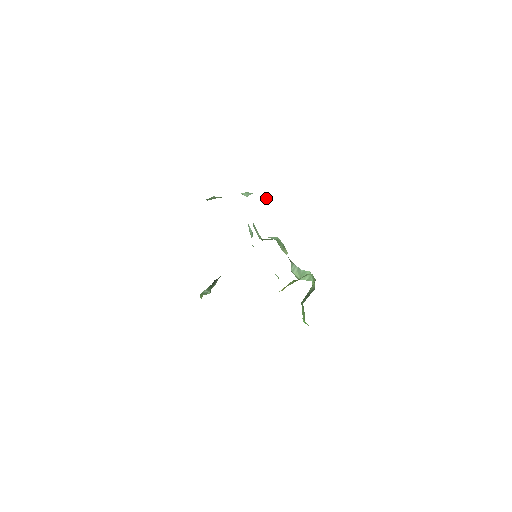
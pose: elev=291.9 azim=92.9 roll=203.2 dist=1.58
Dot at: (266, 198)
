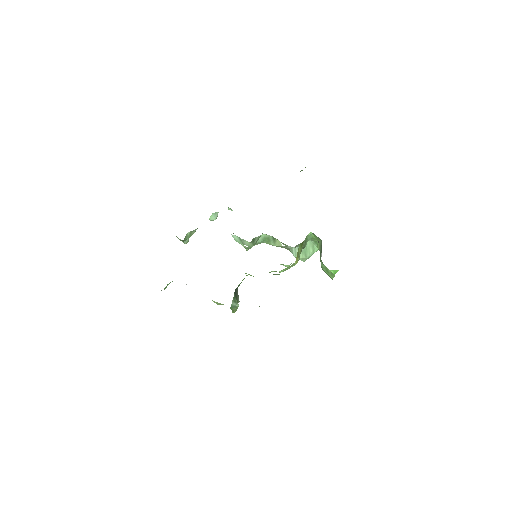
Dot at: (232, 210)
